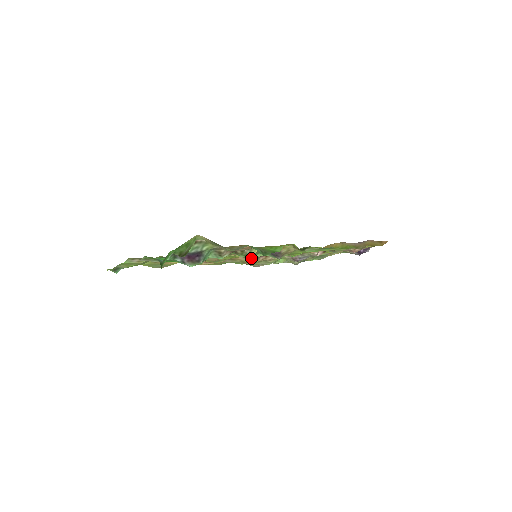
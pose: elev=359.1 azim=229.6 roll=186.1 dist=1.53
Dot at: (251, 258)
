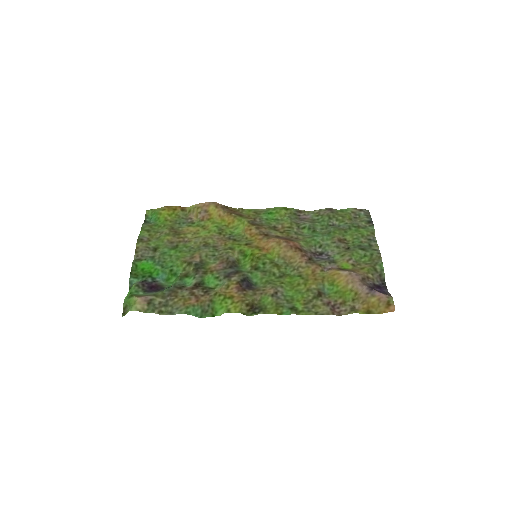
Dot at: (240, 267)
